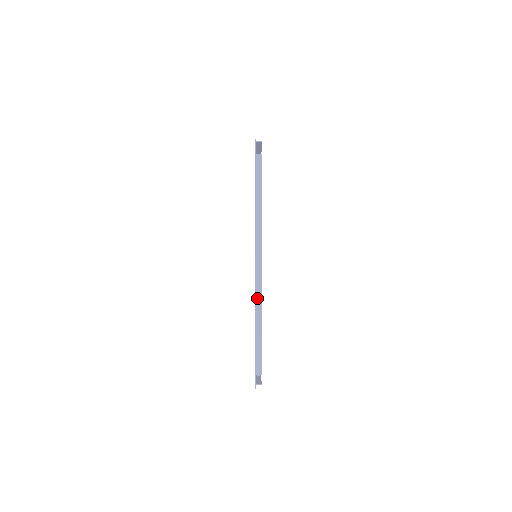
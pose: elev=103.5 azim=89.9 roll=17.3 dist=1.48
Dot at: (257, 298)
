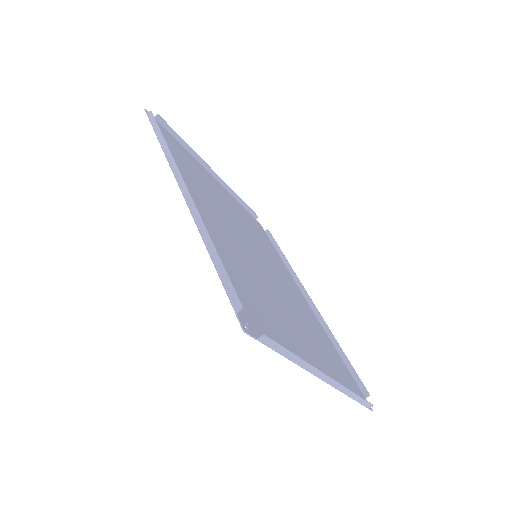
Dot at: (341, 390)
